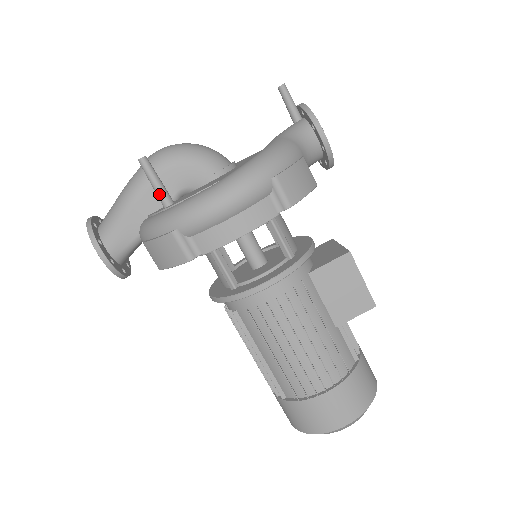
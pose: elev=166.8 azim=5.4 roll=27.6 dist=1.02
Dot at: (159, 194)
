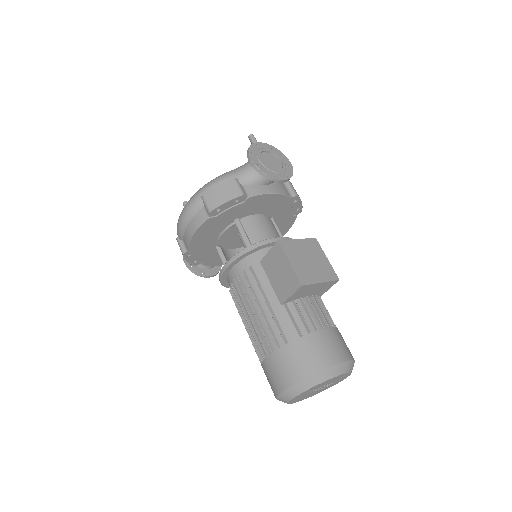
Dot at: occluded
